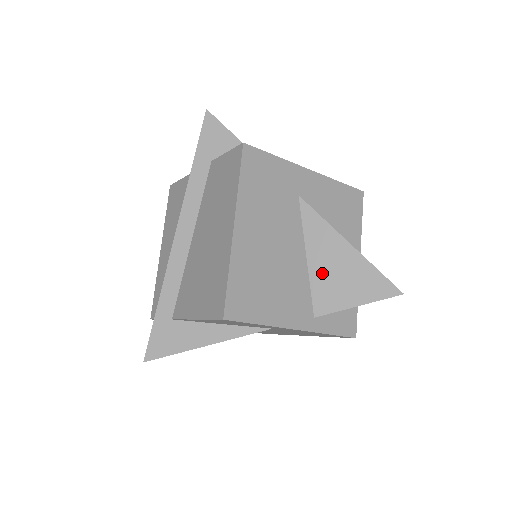
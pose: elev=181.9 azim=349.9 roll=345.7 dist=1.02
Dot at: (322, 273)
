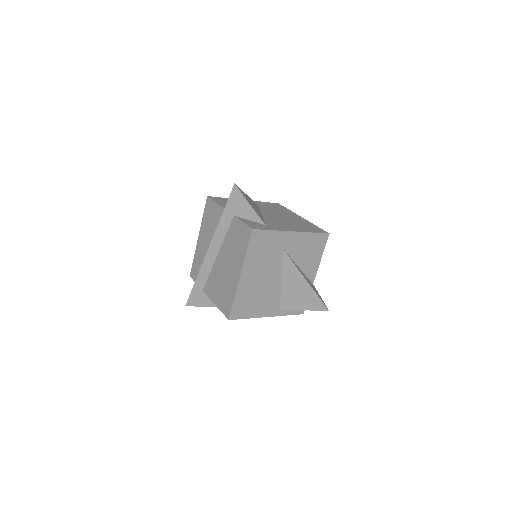
Dot at: (288, 290)
